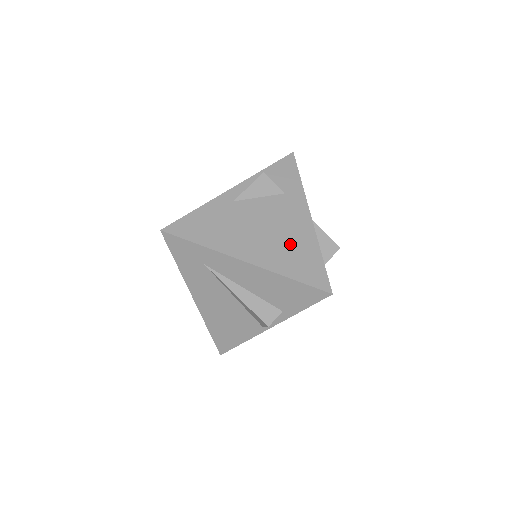
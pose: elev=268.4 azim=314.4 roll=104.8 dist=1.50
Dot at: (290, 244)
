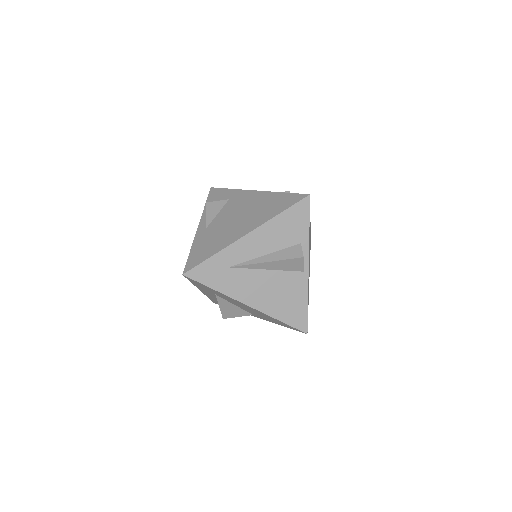
Dot at: (260, 207)
